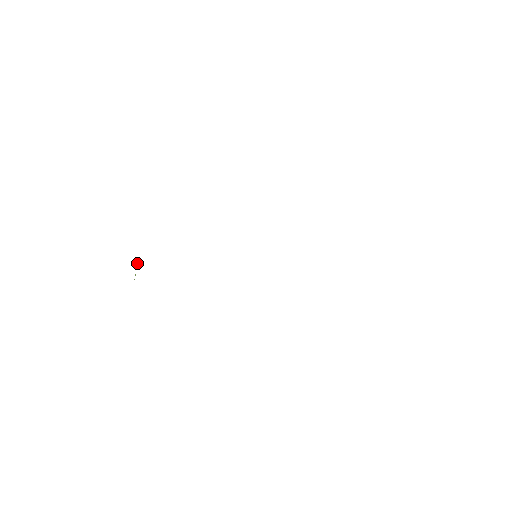
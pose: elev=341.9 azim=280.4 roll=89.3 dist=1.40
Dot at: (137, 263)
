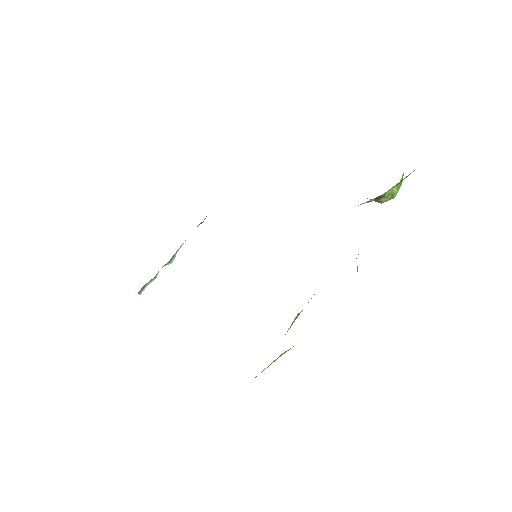
Dot at: occluded
